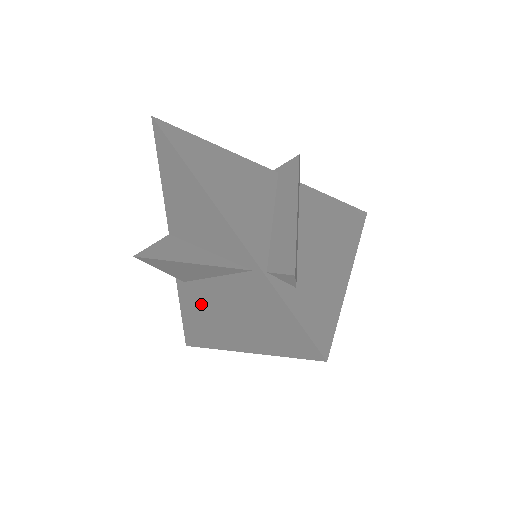
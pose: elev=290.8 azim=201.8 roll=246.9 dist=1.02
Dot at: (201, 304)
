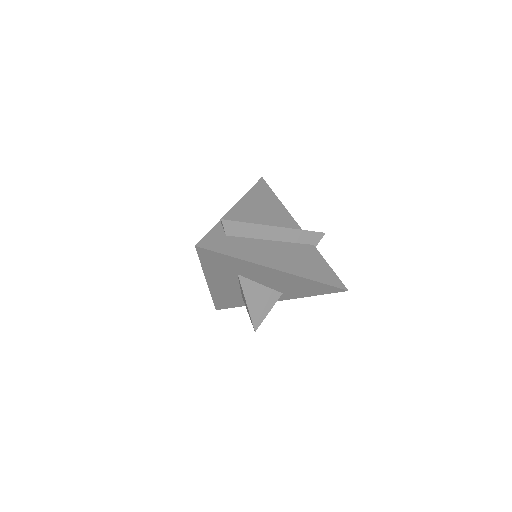
Dot at: occluded
